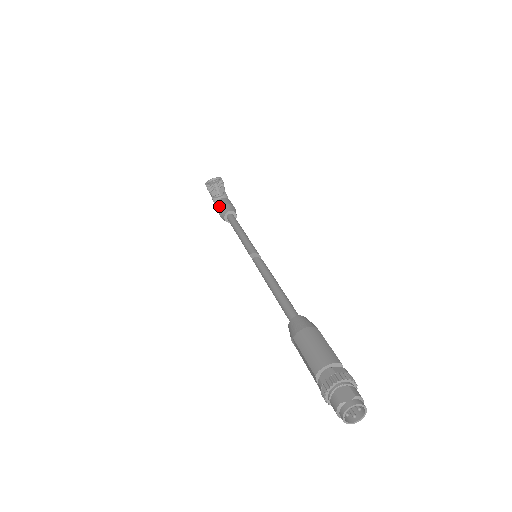
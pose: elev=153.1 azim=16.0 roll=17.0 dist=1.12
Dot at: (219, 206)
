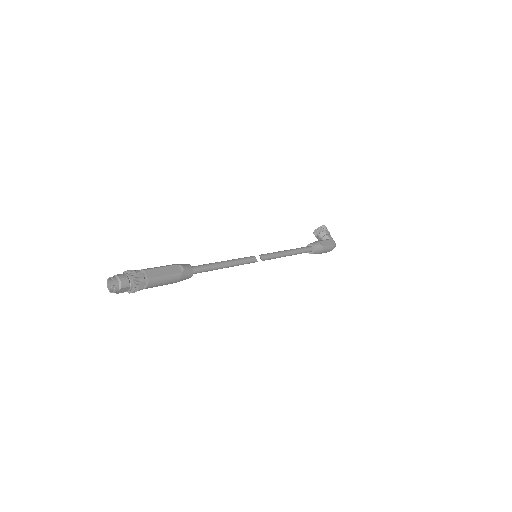
Dot at: occluded
